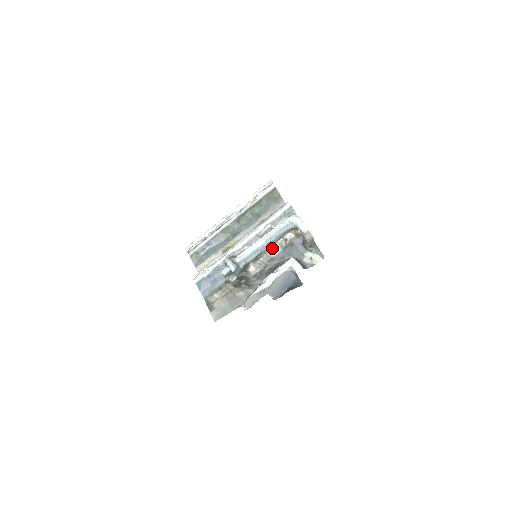
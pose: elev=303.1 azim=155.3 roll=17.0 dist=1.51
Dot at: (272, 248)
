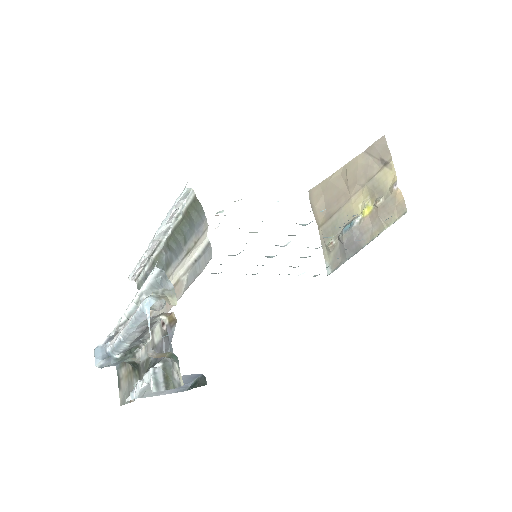
Dot at: (155, 329)
